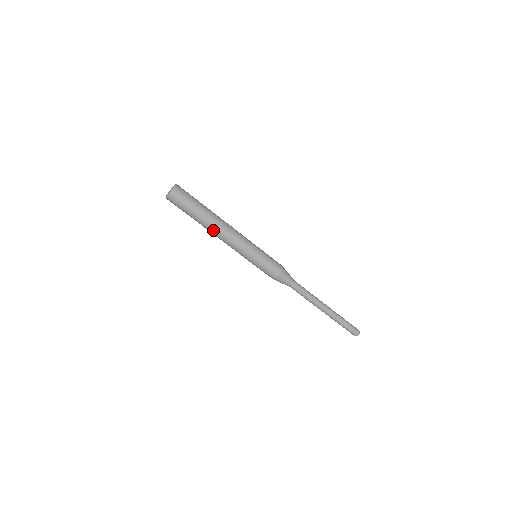
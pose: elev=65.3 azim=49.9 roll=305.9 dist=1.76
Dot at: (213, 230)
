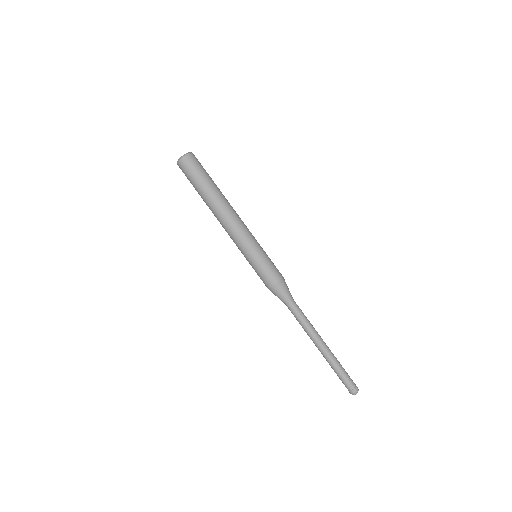
Dot at: (215, 210)
